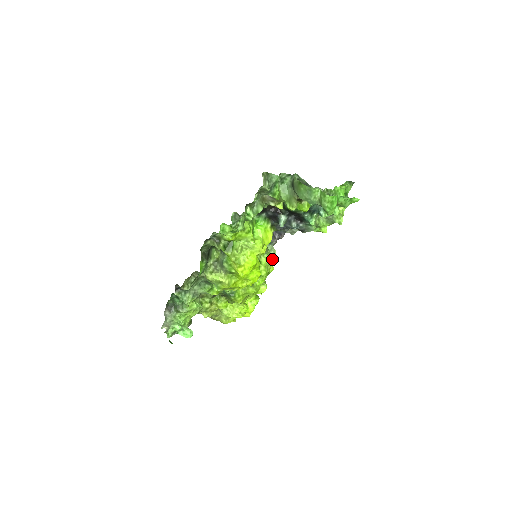
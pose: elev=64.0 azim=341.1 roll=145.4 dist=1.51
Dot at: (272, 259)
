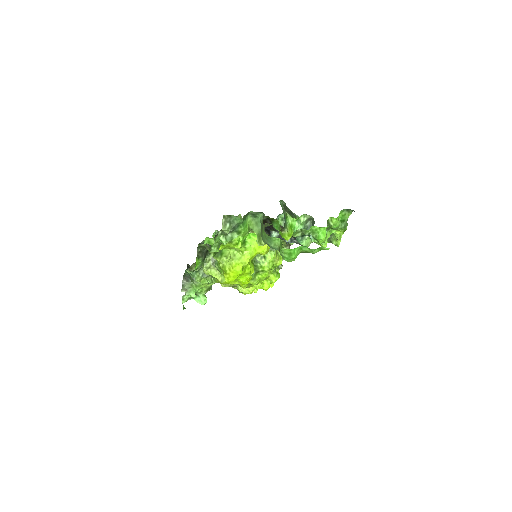
Dot at: occluded
